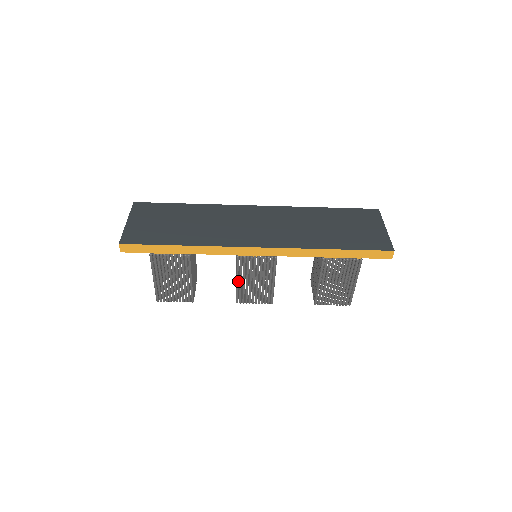
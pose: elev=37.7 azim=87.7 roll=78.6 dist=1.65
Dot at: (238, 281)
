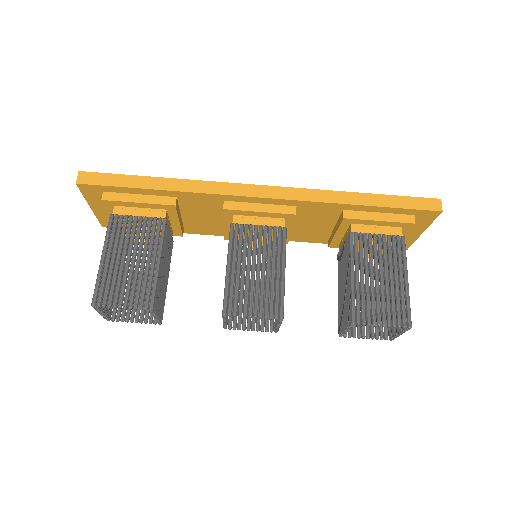
Dot at: (229, 268)
